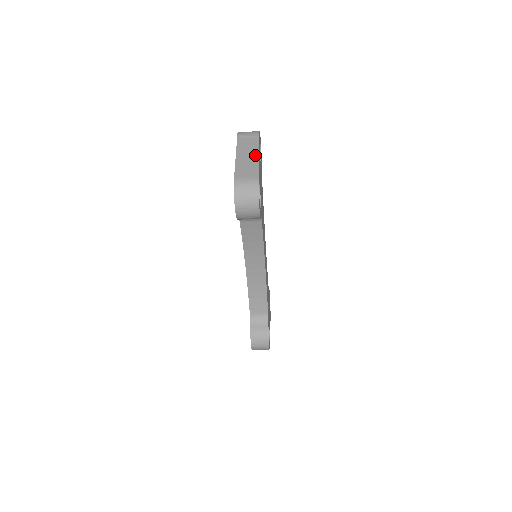
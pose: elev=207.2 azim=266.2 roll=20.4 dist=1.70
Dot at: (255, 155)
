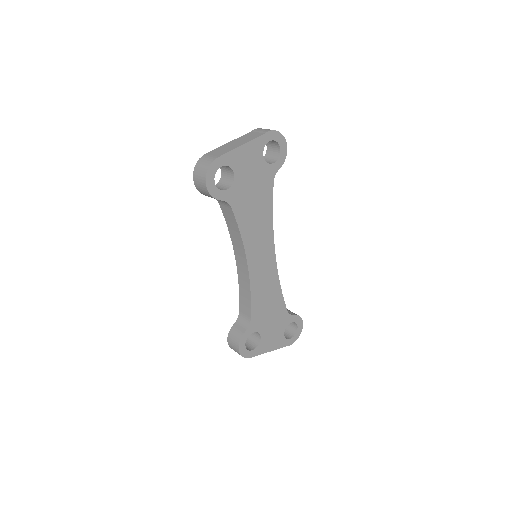
Dot at: (241, 143)
